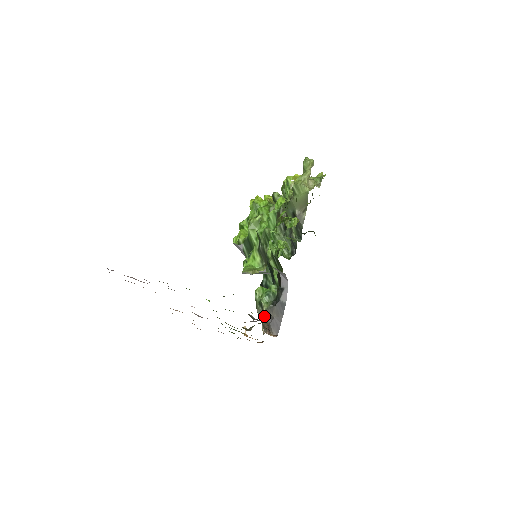
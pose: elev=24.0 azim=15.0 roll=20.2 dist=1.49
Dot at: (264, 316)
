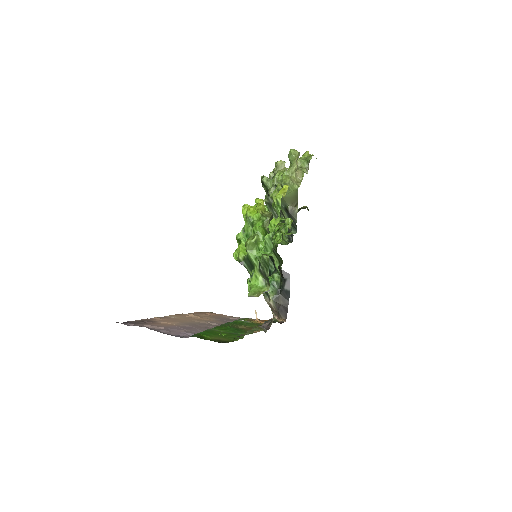
Dot at: (272, 304)
